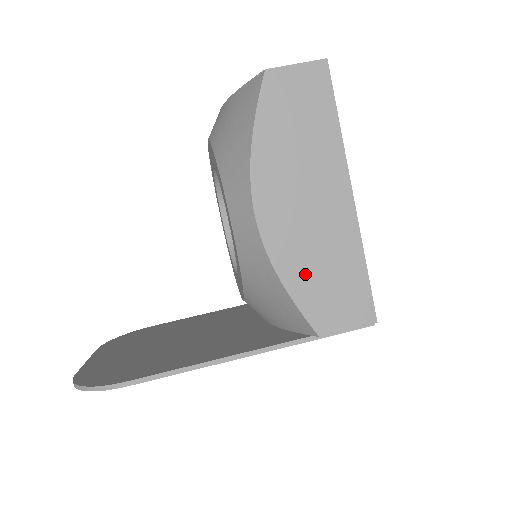
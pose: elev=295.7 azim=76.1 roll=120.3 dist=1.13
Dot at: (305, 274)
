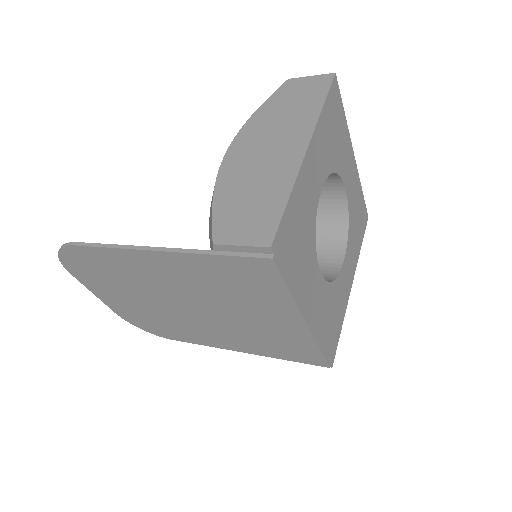
Dot at: (234, 194)
